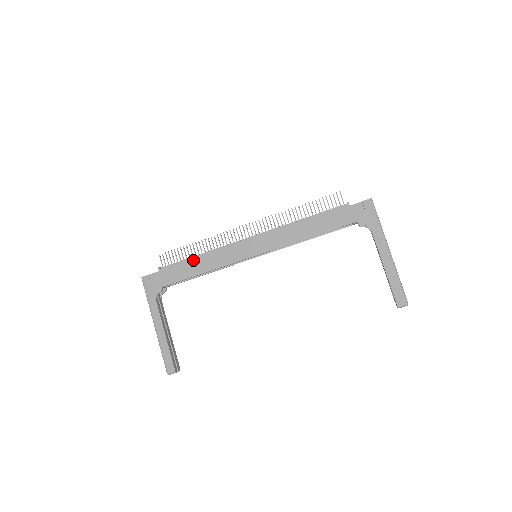
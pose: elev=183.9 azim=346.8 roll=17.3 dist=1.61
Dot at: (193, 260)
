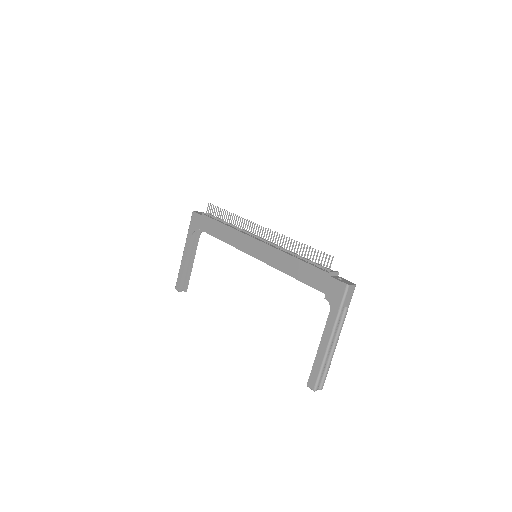
Dot at: (221, 225)
